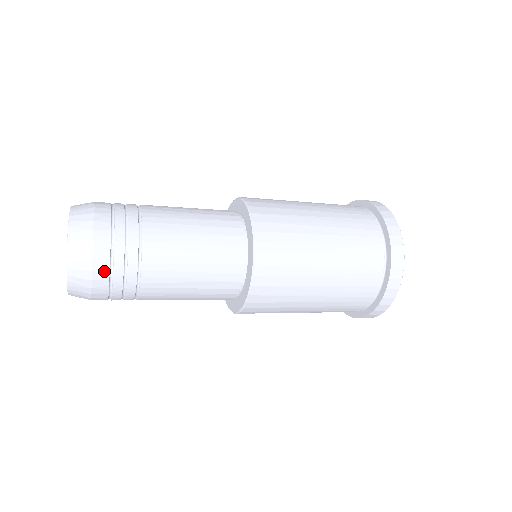
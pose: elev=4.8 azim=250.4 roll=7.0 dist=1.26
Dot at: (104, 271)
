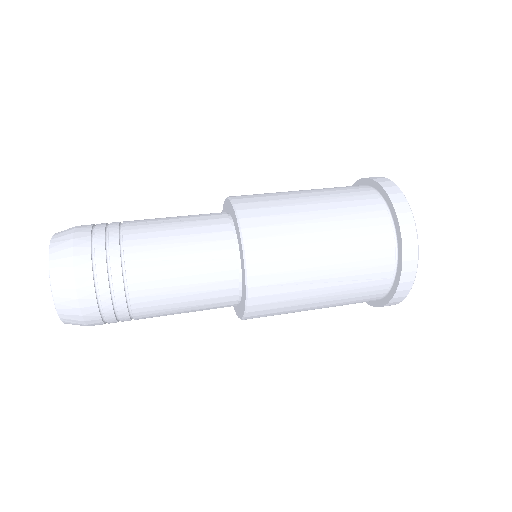
Dot at: (100, 324)
